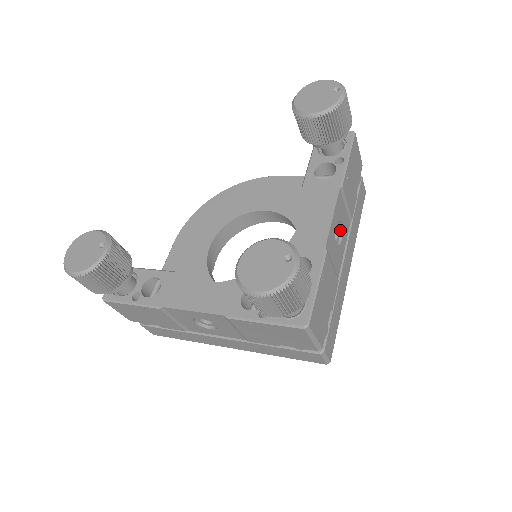
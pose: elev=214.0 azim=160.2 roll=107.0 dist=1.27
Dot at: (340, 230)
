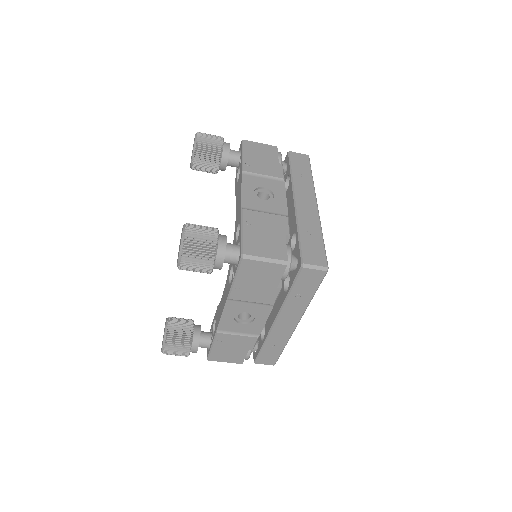
Dot at: (269, 191)
